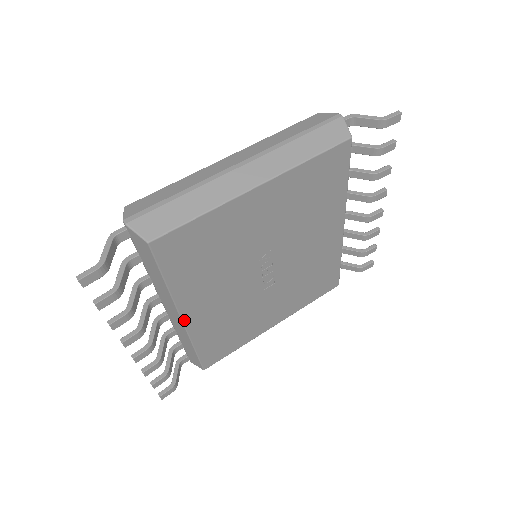
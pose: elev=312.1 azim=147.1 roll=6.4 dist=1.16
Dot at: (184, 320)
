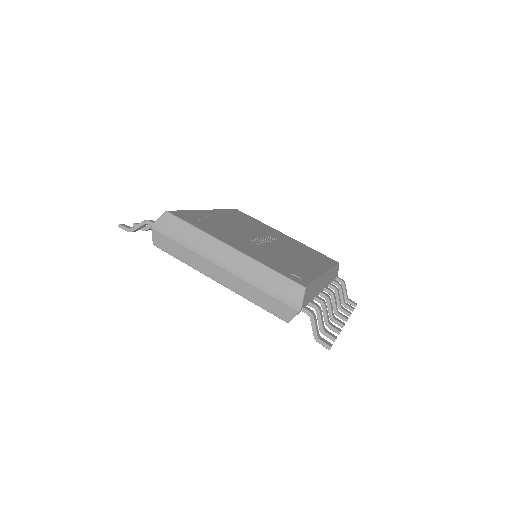
Dot at: occluded
